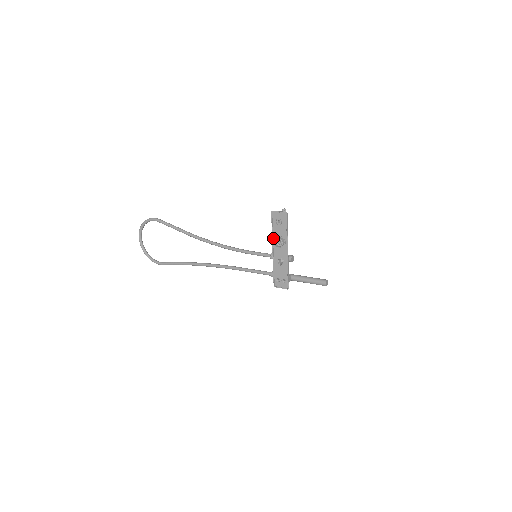
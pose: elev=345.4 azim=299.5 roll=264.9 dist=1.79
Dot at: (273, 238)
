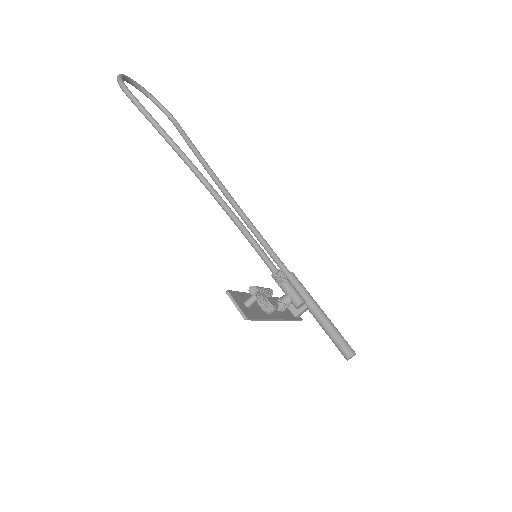
Dot at: occluded
